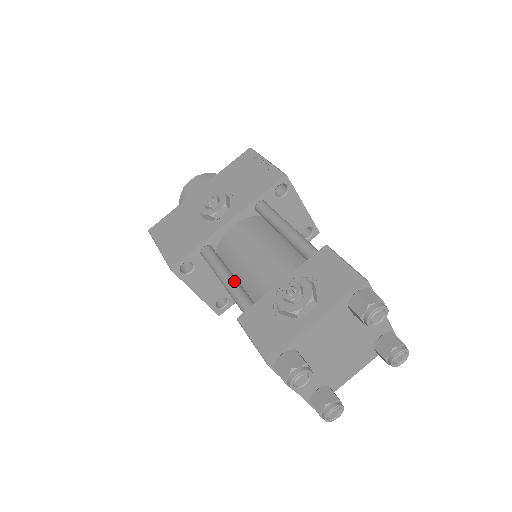
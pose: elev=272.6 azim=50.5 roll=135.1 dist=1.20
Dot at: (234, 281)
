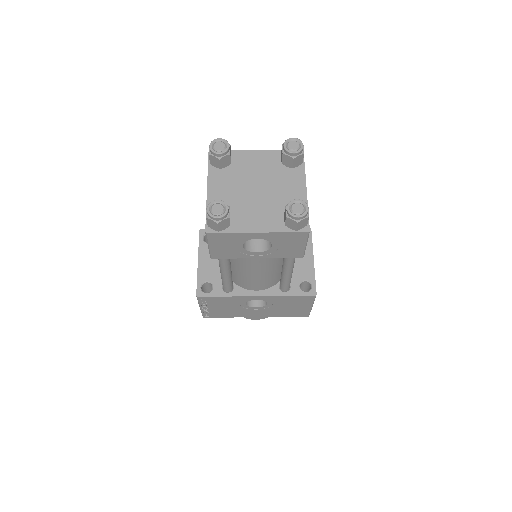
Dot at: occluded
